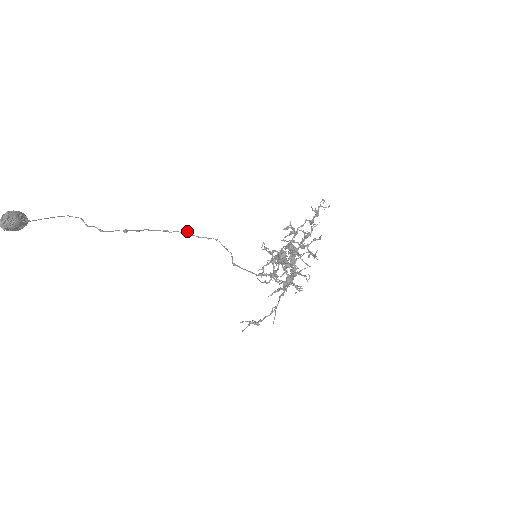
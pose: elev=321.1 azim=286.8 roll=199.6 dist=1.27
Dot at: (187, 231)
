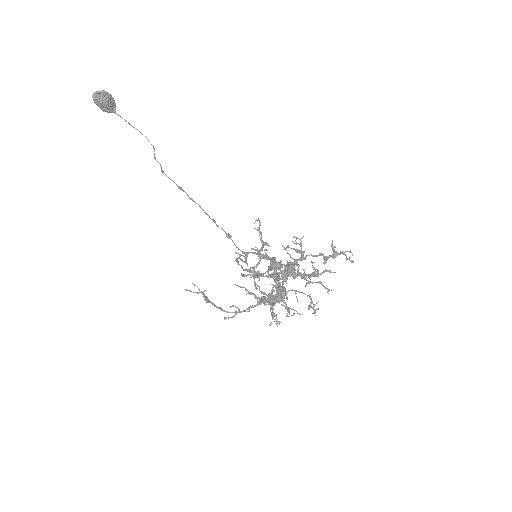
Dot at: occluded
